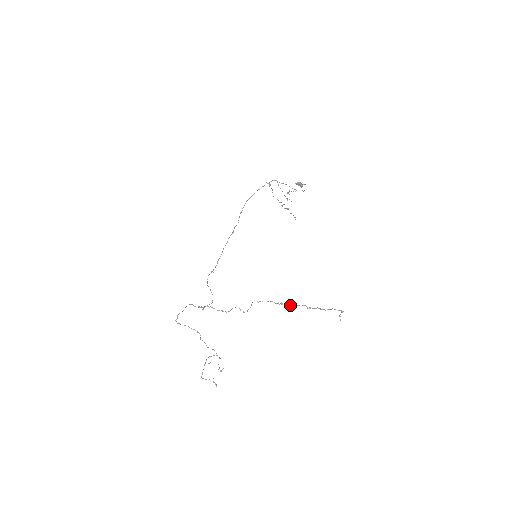
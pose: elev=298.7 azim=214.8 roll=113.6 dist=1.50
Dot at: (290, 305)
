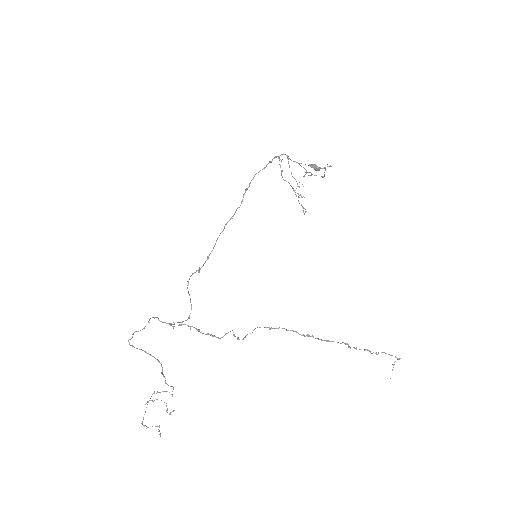
Dot at: (321, 339)
